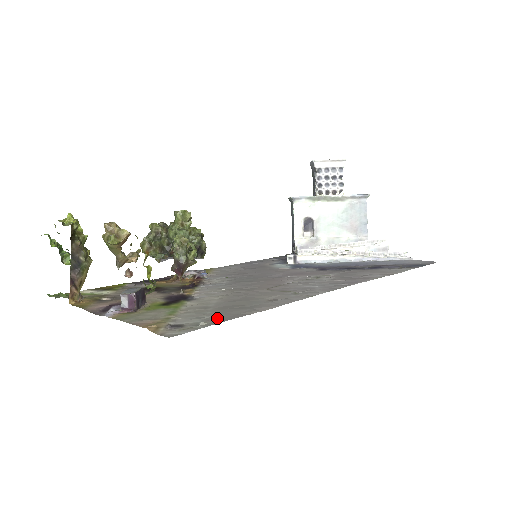
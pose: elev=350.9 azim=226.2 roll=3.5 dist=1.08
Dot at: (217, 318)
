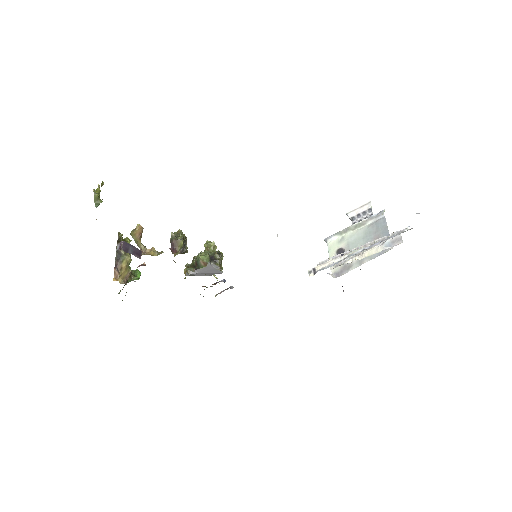
Dot at: occluded
